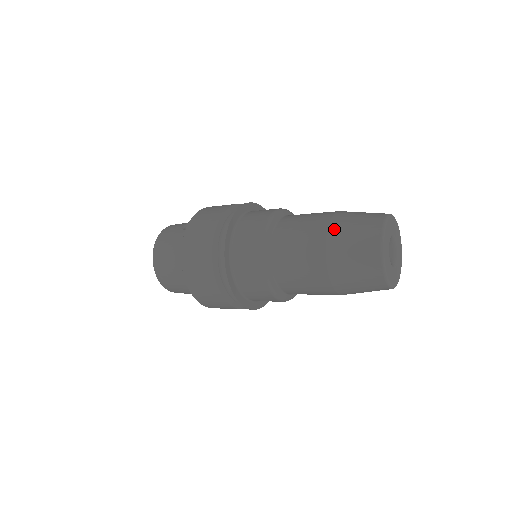
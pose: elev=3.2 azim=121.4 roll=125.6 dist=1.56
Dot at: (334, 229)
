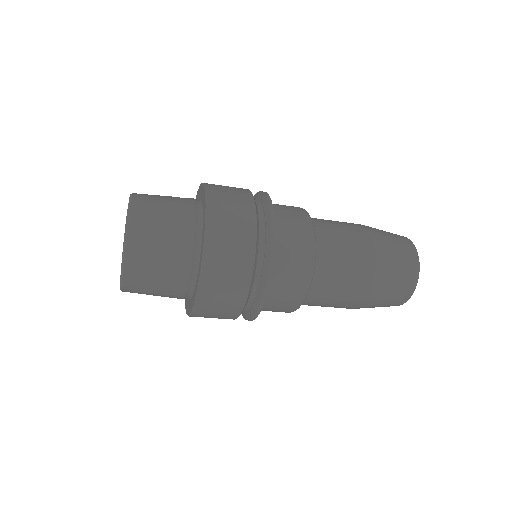
Dot at: (373, 229)
